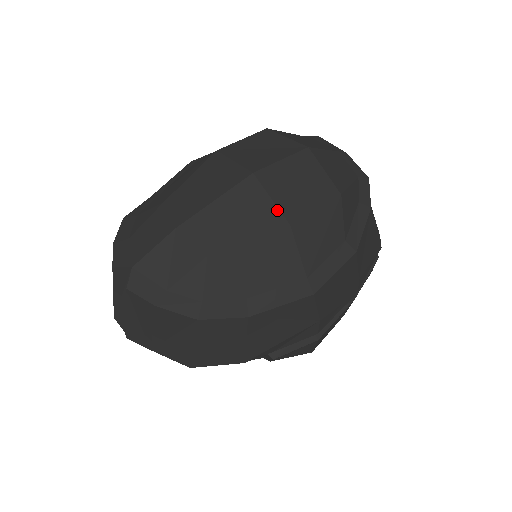
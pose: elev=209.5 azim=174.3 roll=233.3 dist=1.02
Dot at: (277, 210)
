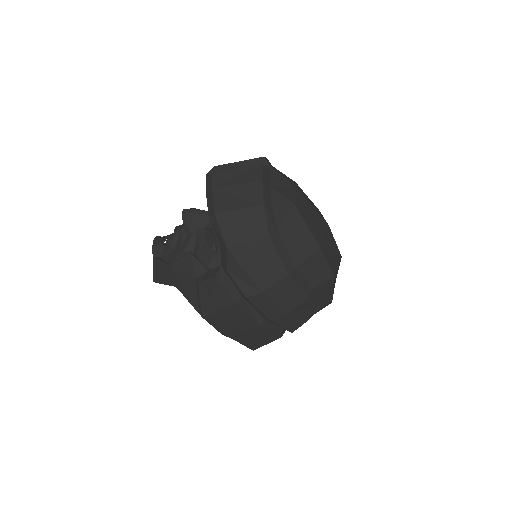
Dot at: (322, 240)
